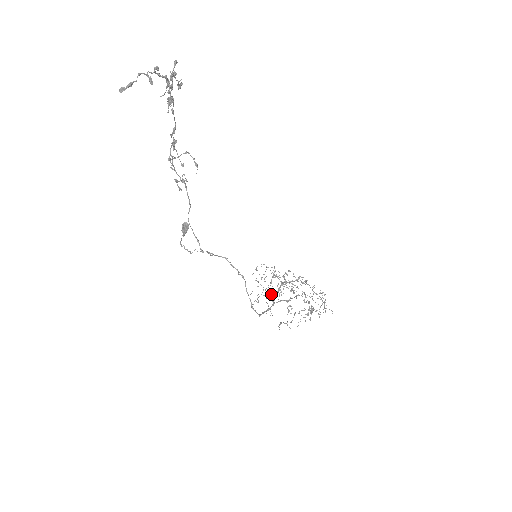
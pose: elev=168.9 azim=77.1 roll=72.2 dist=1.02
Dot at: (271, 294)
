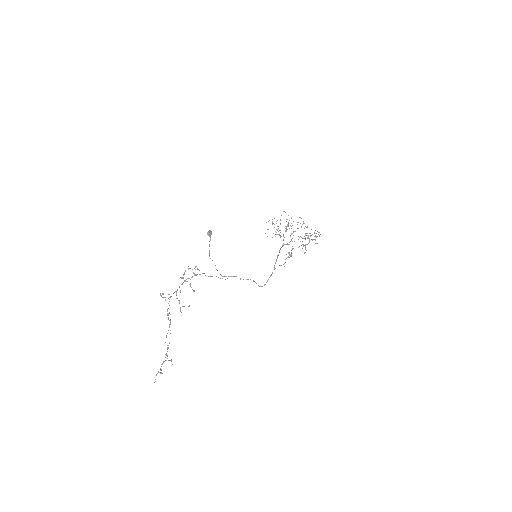
Dot at: occluded
